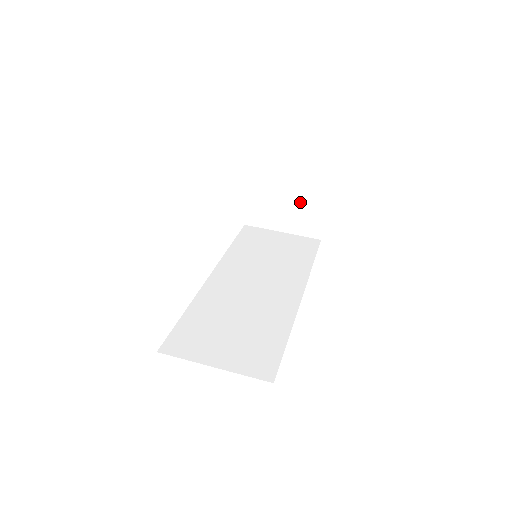
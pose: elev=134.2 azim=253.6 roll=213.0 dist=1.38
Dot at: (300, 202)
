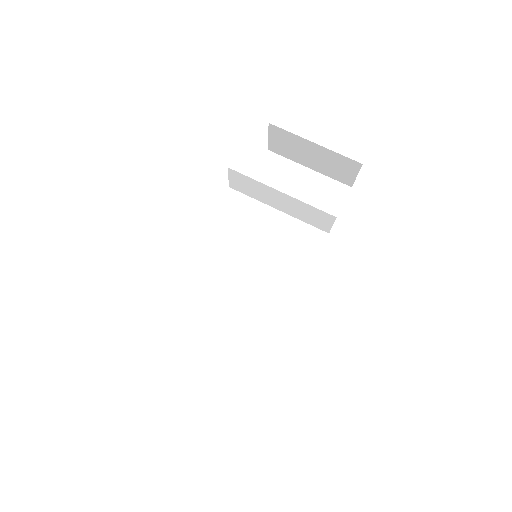
Dot at: (313, 210)
